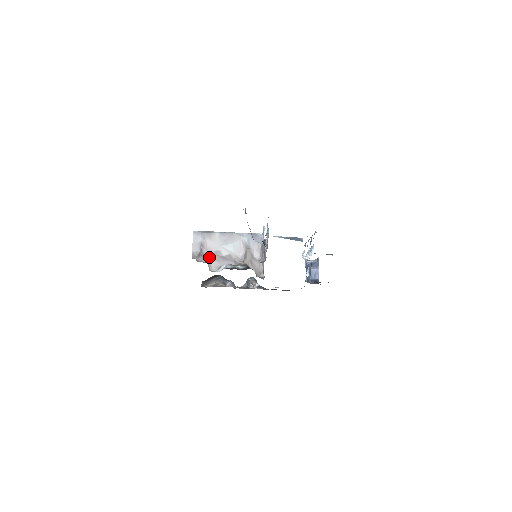
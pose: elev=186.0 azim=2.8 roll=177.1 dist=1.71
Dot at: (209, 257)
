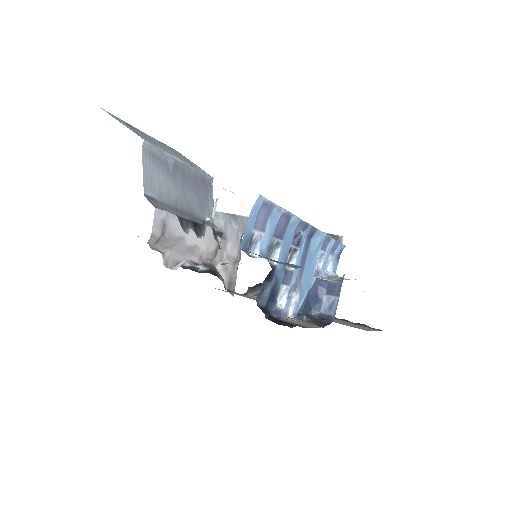
Dot at: (169, 245)
